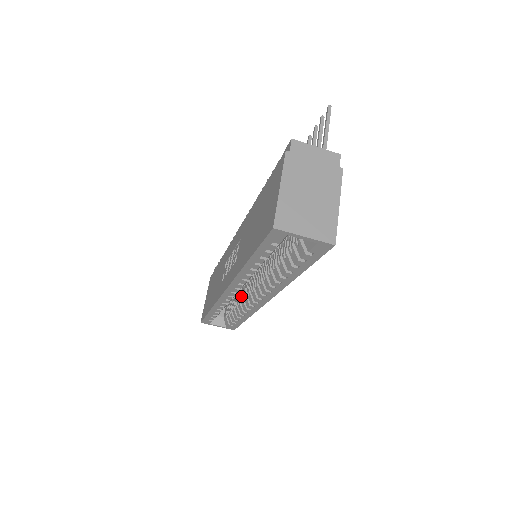
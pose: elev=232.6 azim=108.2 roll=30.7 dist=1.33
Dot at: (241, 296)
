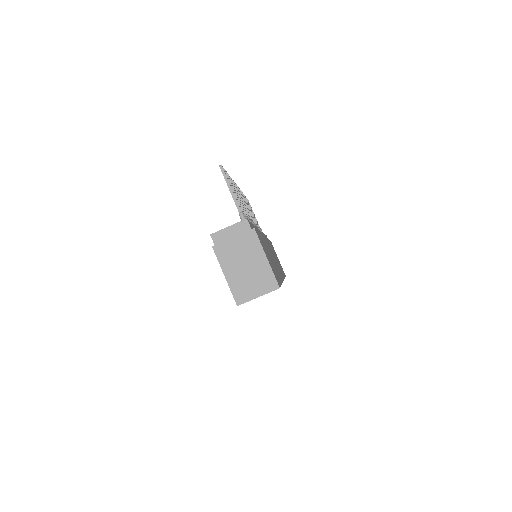
Dot at: occluded
